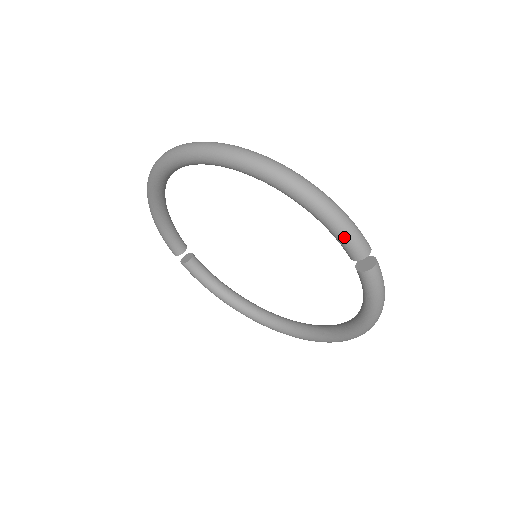
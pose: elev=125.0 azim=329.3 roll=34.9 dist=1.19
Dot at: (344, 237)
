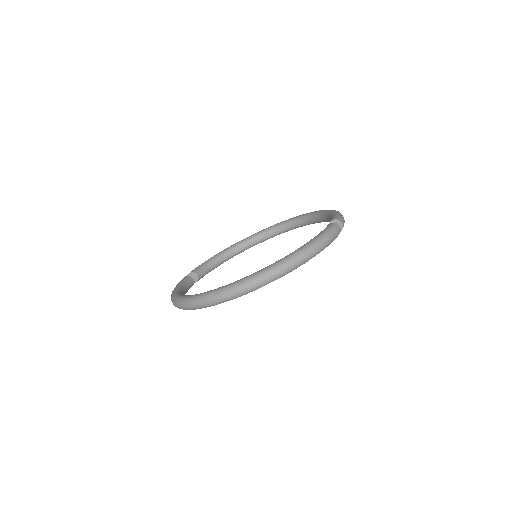
Dot at: occluded
